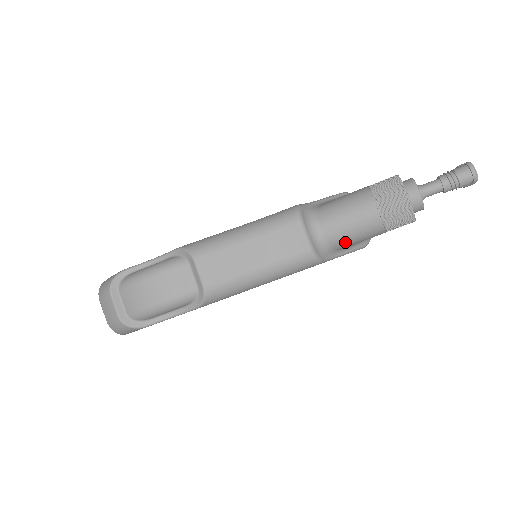
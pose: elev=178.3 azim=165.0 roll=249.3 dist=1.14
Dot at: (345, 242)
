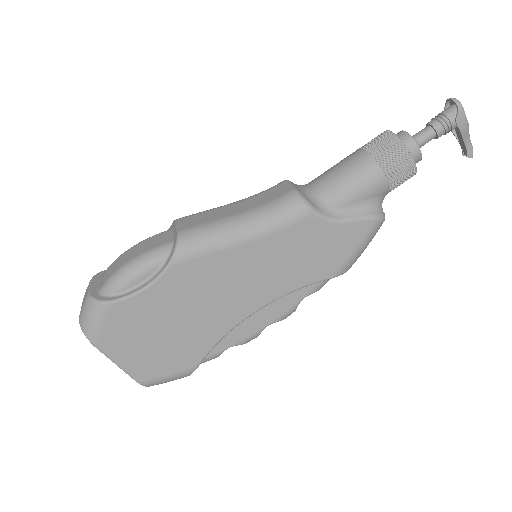
Dot at: (338, 191)
